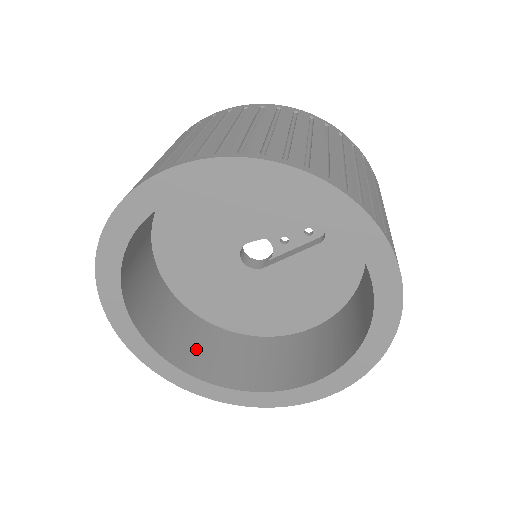
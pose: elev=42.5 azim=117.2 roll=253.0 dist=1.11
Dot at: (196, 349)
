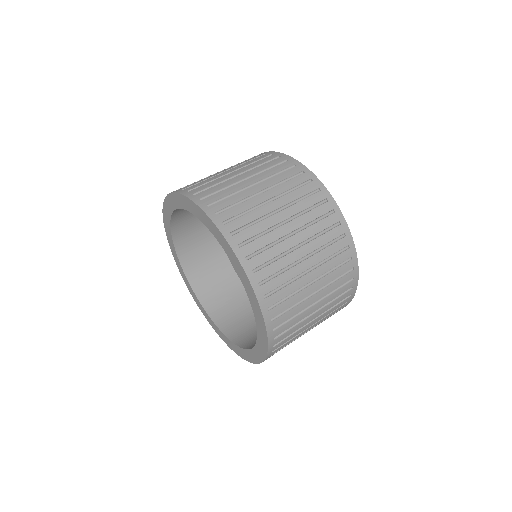
Dot at: (213, 285)
